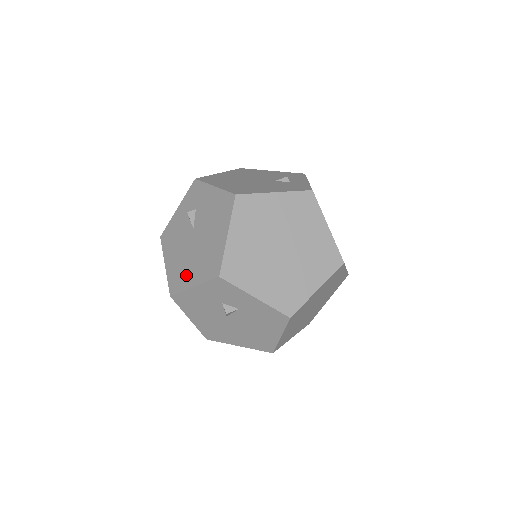
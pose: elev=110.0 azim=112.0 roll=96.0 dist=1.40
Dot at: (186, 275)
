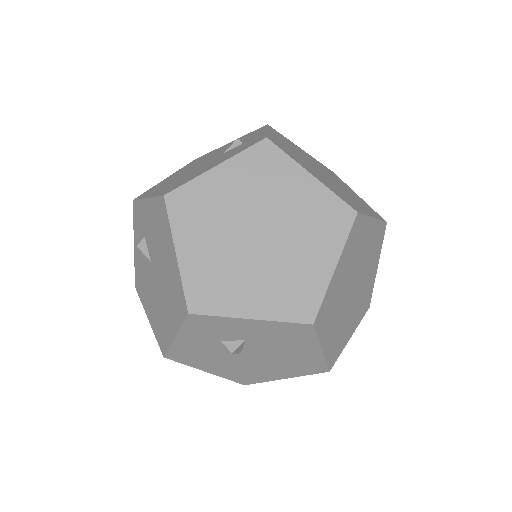
Dot at: (165, 325)
